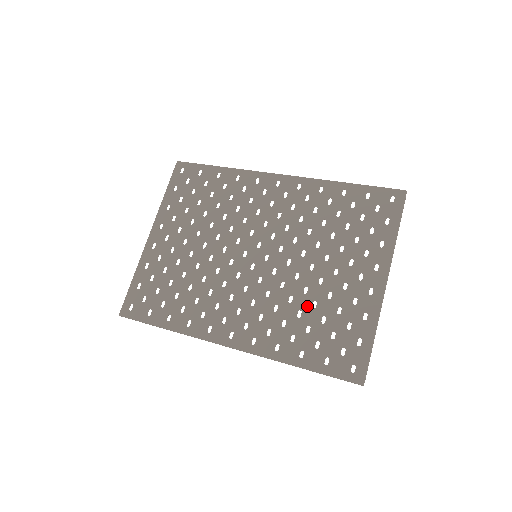
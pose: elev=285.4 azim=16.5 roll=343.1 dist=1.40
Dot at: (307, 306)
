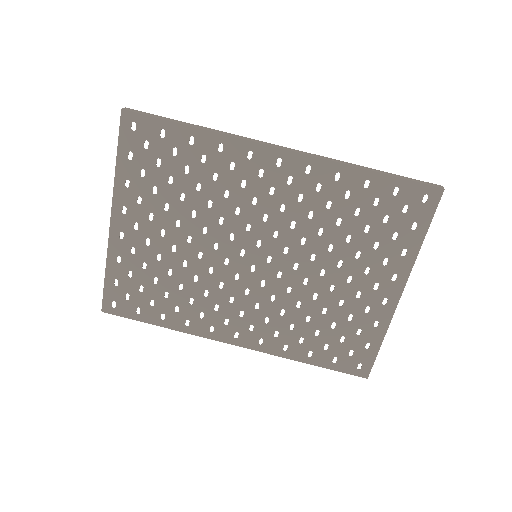
Dot at: (316, 312)
